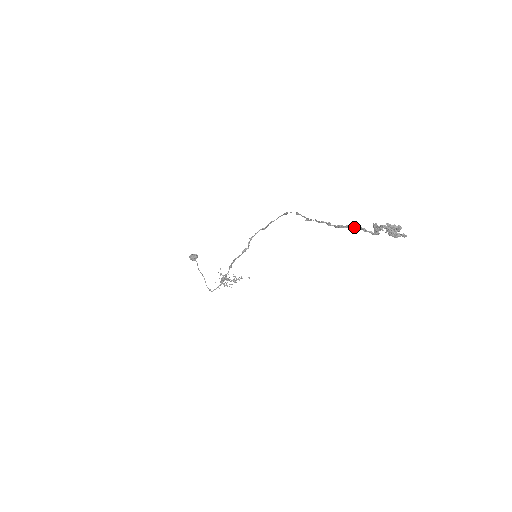
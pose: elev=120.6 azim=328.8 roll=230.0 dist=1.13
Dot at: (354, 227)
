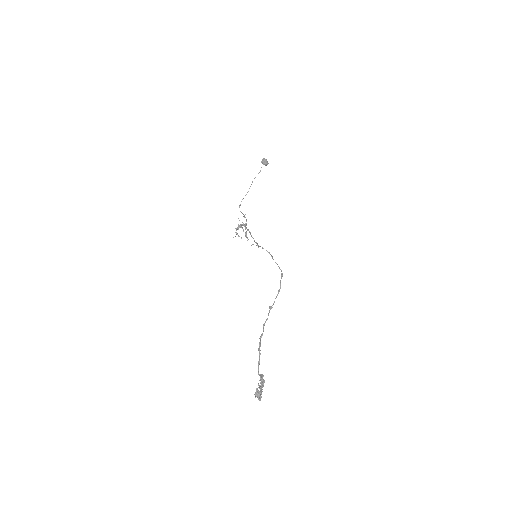
Dot at: (258, 361)
